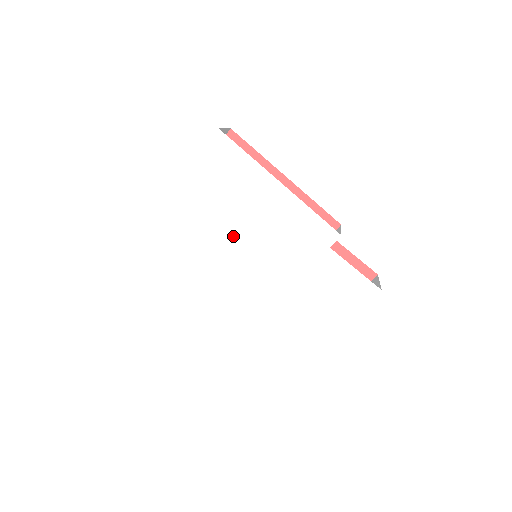
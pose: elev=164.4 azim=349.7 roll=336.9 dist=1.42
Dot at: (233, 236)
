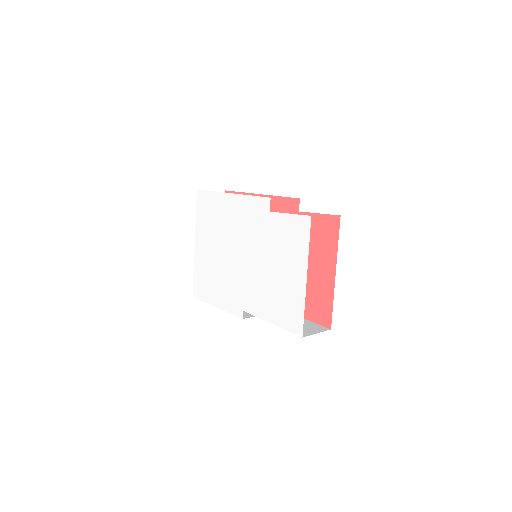
Dot at: (227, 247)
